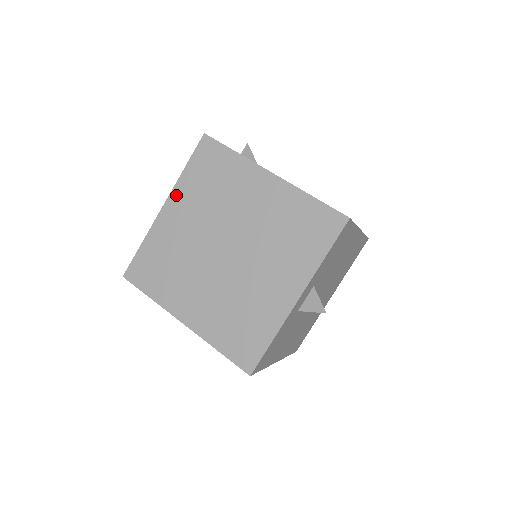
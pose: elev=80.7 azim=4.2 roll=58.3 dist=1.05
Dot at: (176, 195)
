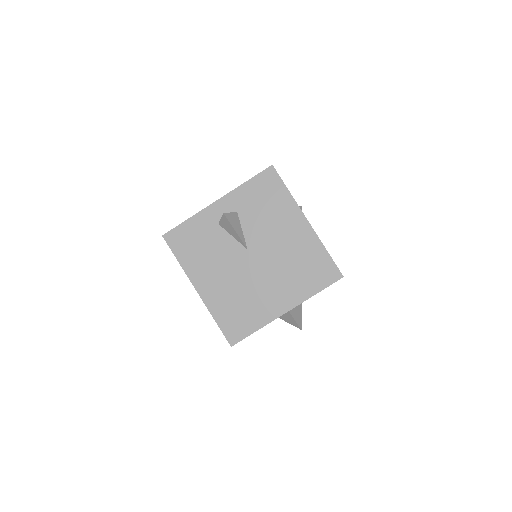
Dot at: occluded
